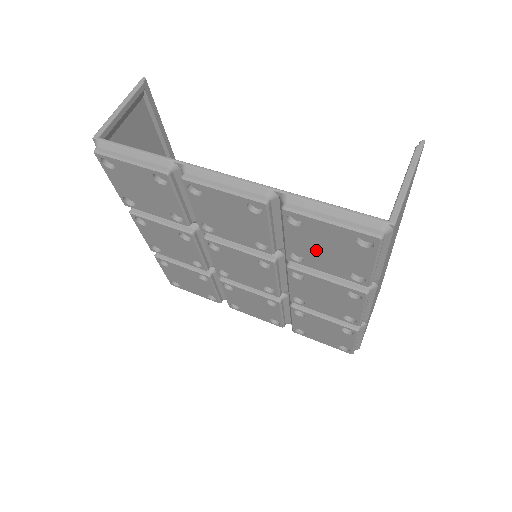
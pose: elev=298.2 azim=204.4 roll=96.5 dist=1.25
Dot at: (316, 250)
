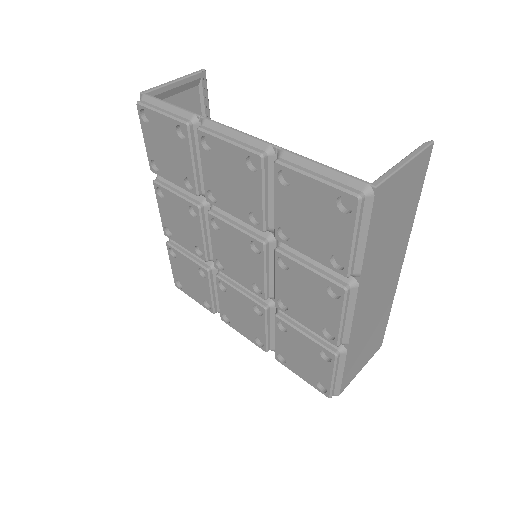
Dot at: (301, 221)
